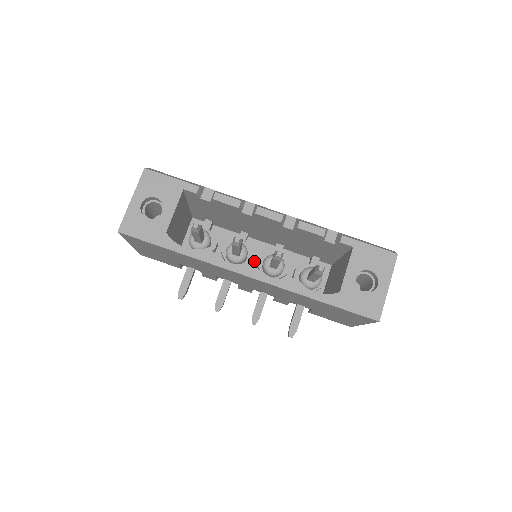
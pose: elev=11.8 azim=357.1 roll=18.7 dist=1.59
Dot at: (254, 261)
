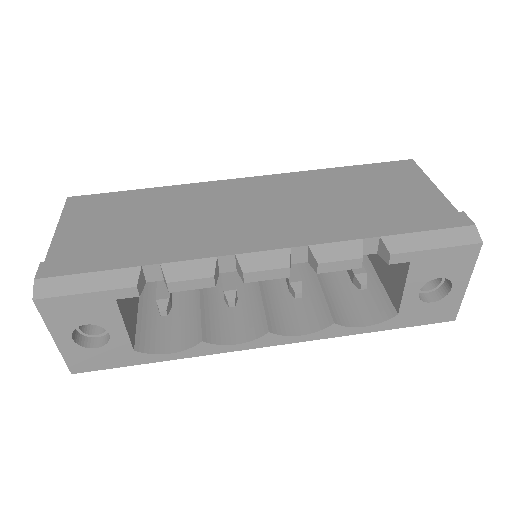
Dot at: occluded
